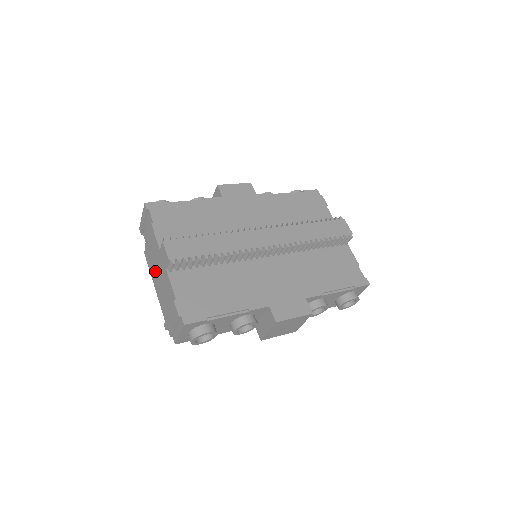
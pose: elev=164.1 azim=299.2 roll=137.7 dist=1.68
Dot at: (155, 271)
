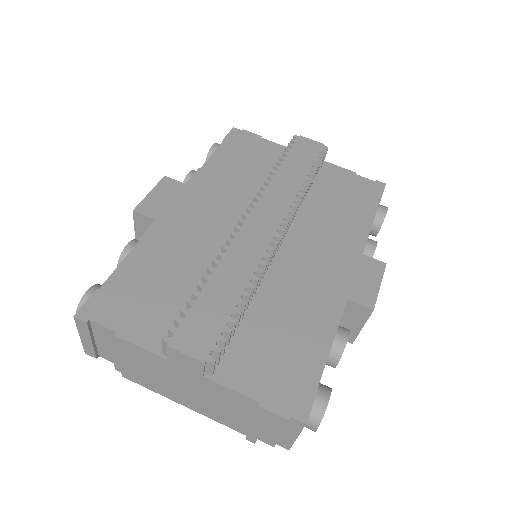
Dot at: (171, 388)
